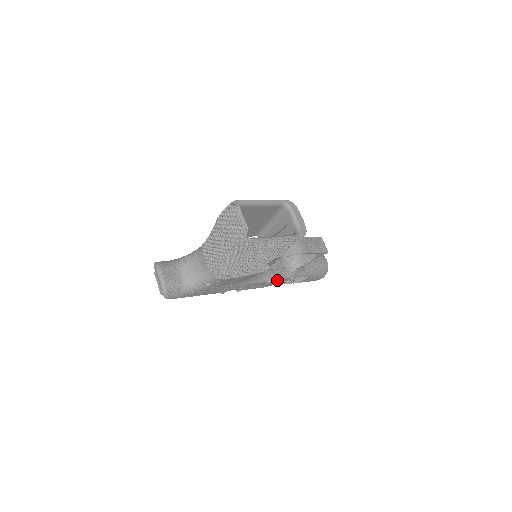
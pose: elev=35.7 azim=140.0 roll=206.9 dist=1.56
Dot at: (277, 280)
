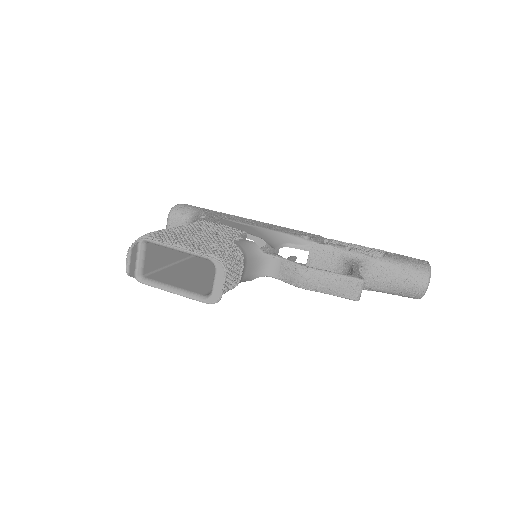
Dot at: occluded
